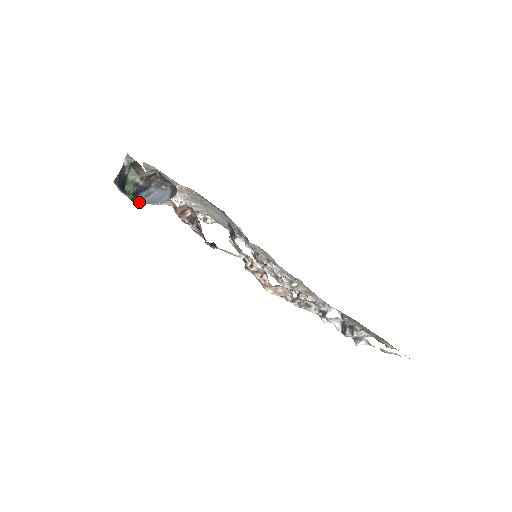
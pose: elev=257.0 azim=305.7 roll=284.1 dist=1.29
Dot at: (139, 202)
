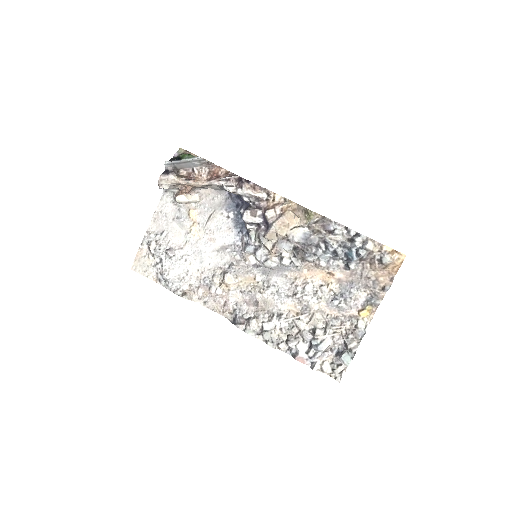
Dot at: (194, 156)
